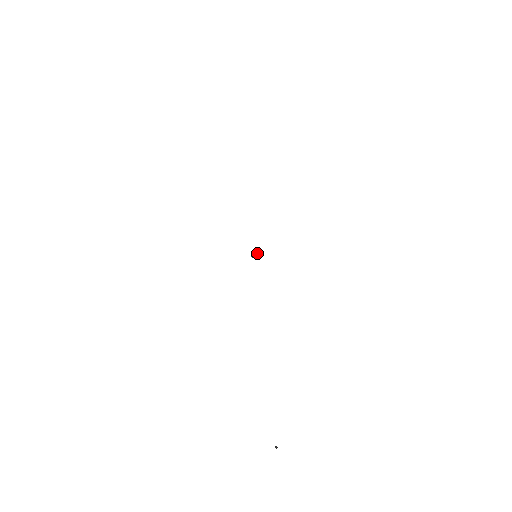
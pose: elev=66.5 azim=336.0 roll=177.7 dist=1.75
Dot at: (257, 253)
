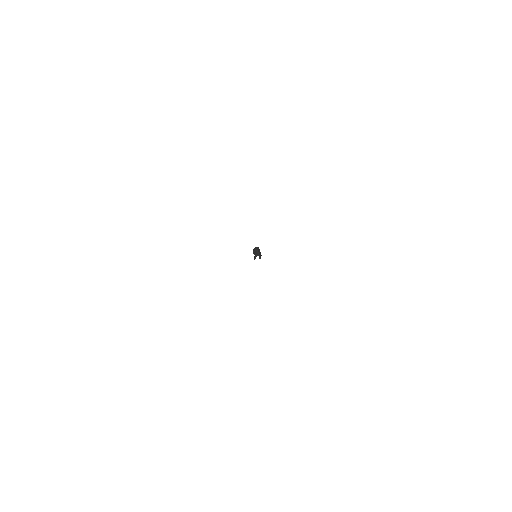
Dot at: (257, 251)
